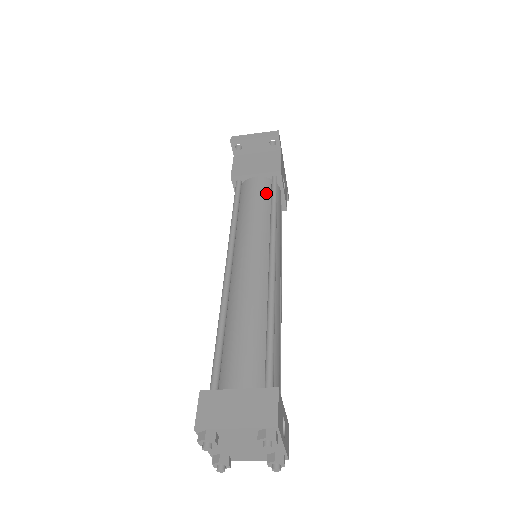
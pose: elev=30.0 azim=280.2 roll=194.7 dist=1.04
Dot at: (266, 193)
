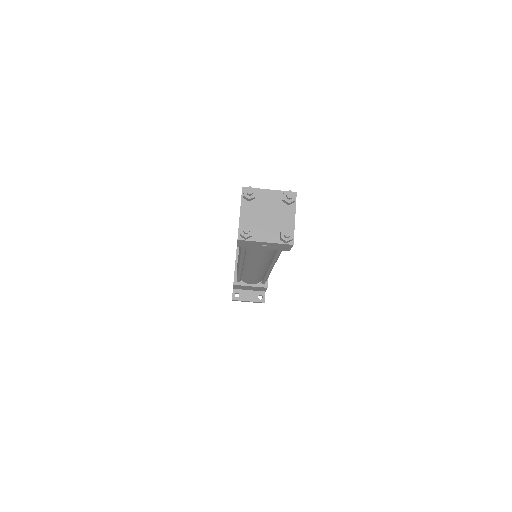
Dot at: occluded
